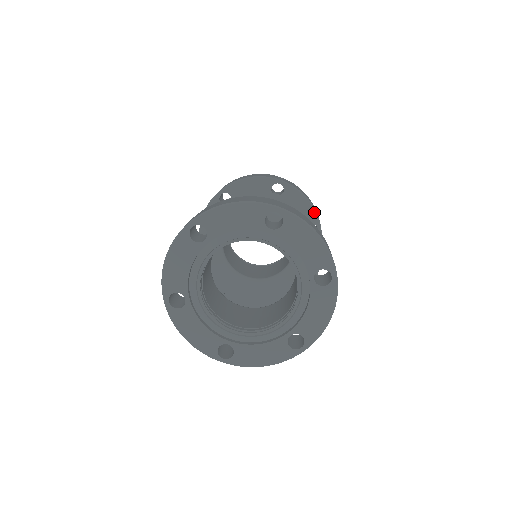
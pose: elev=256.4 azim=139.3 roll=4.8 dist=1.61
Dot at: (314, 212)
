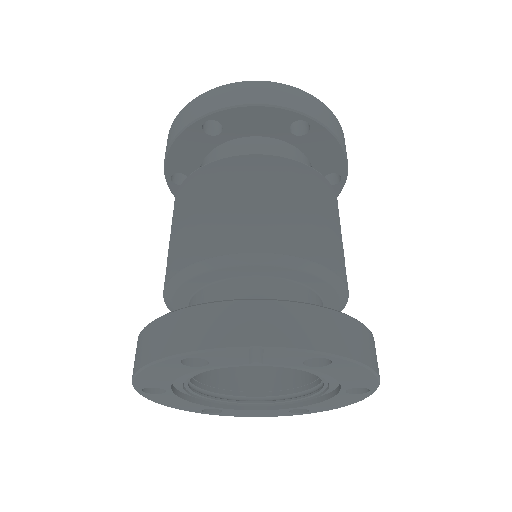
Dot at: (280, 110)
